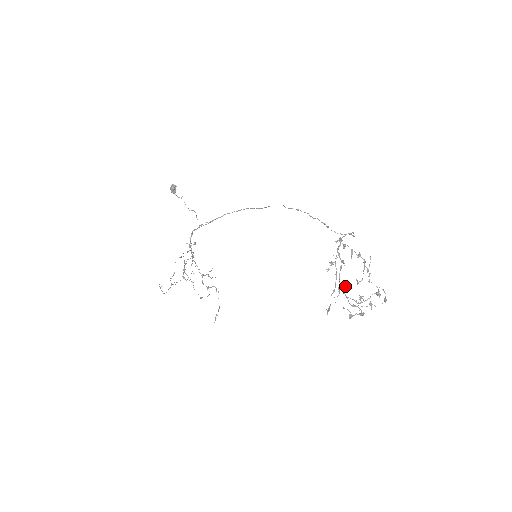
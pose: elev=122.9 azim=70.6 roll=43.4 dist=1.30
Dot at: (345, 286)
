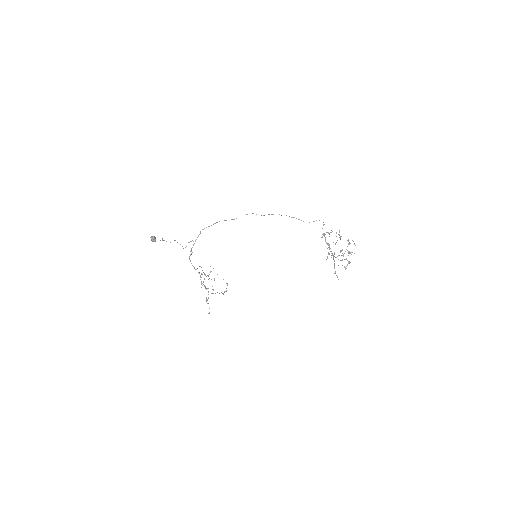
Dot at: occluded
